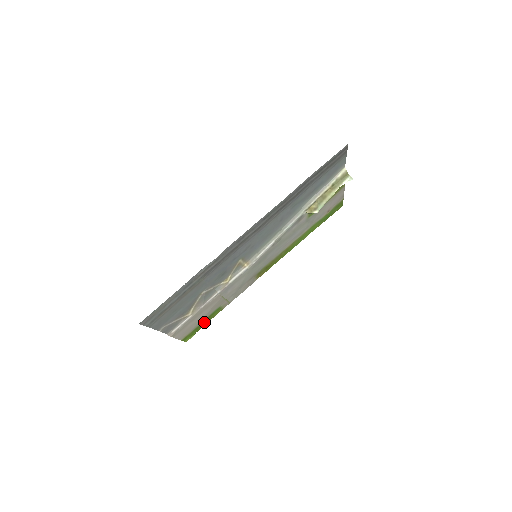
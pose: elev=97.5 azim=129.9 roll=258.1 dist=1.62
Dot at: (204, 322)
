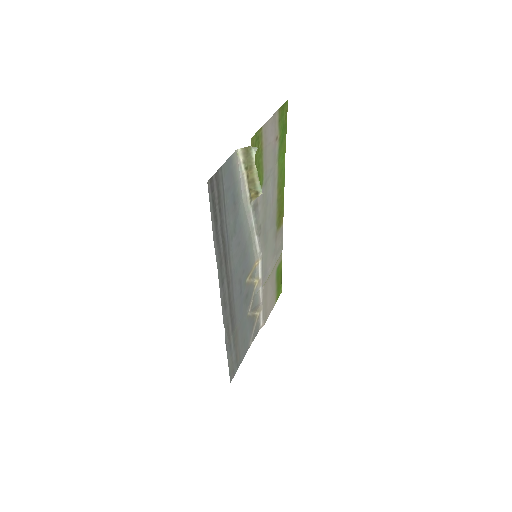
Dot at: (278, 280)
